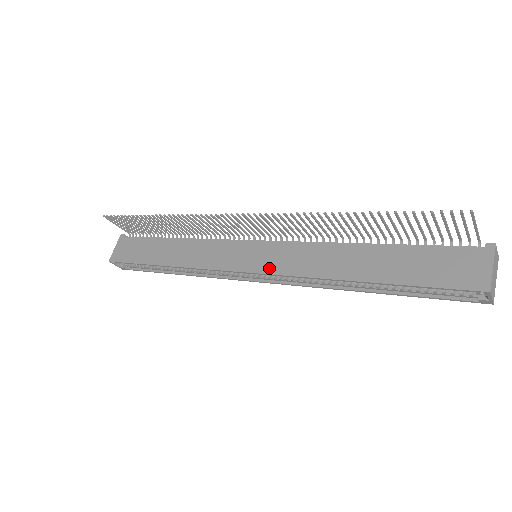
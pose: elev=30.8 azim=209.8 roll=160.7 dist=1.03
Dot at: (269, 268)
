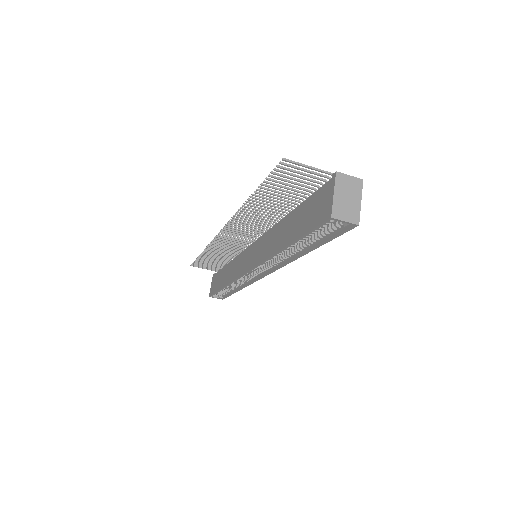
Dot at: (254, 262)
